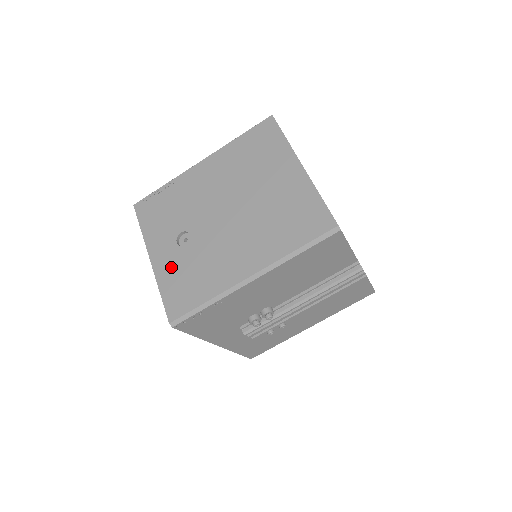
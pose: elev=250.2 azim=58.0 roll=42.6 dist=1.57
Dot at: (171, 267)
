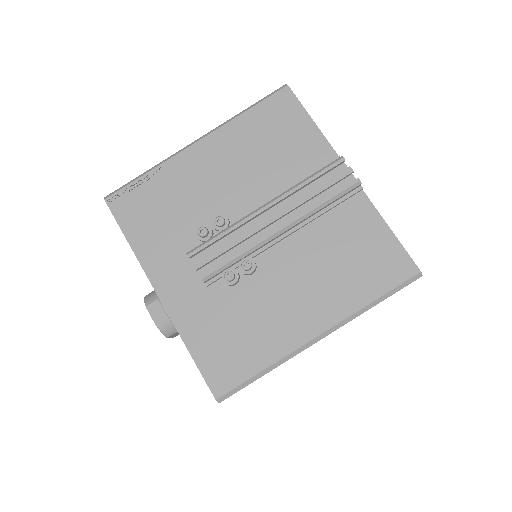
Dot at: occluded
